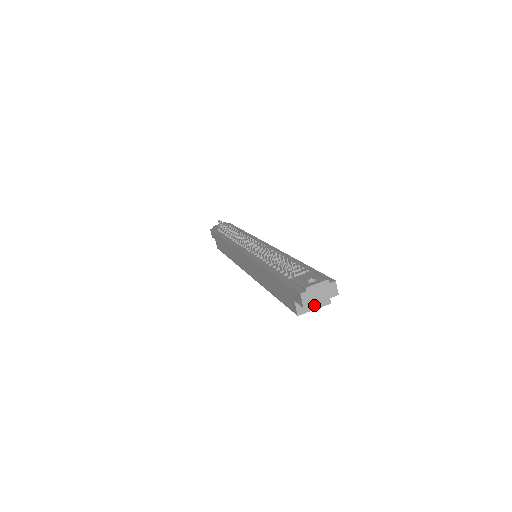
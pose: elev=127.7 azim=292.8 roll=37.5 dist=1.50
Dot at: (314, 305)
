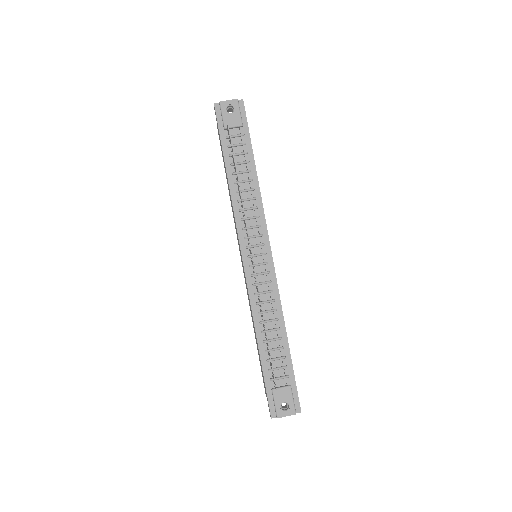
Dot at: occluded
